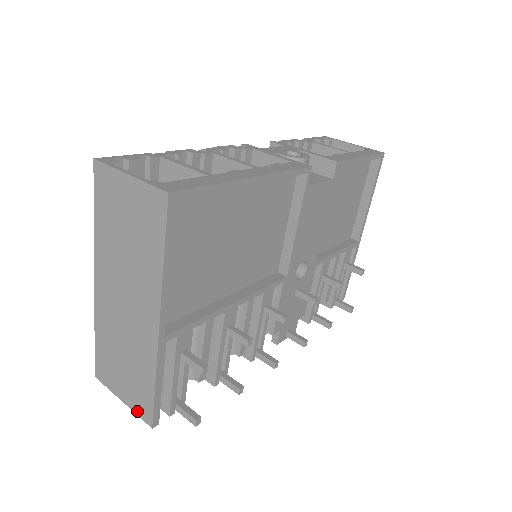
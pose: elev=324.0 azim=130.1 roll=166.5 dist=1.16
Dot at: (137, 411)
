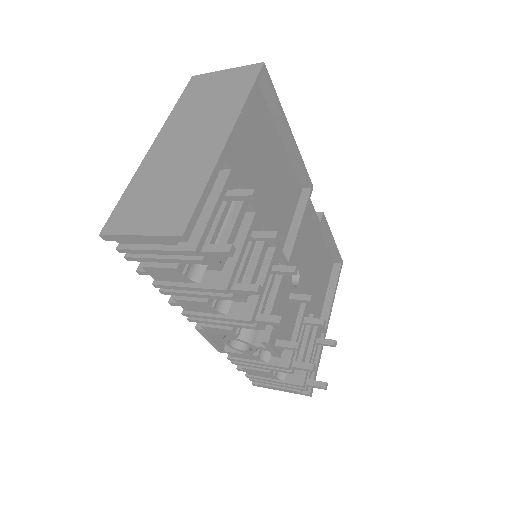
Dot at: (163, 231)
